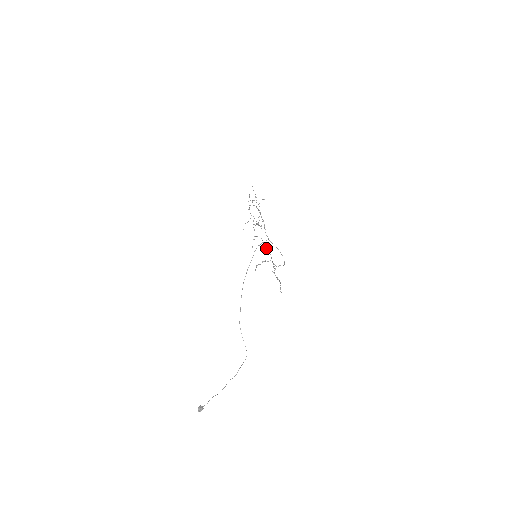
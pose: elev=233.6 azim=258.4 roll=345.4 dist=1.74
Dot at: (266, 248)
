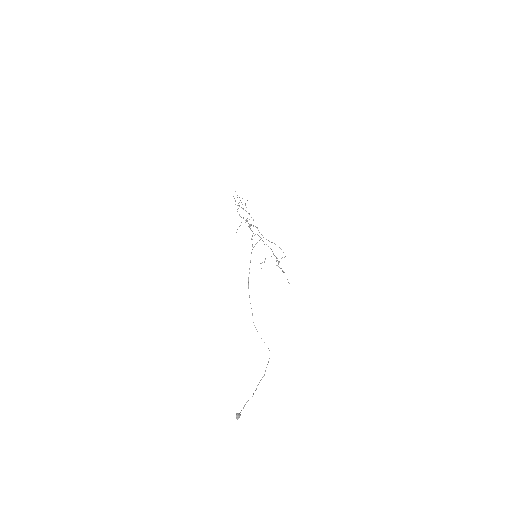
Dot at: occluded
